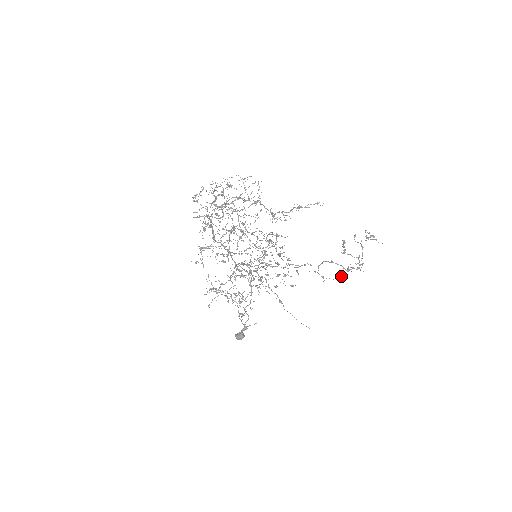
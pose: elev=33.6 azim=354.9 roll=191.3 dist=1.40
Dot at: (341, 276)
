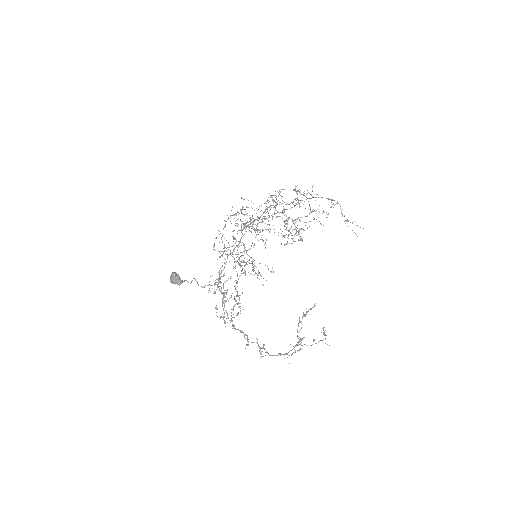
Dot at: occluded
